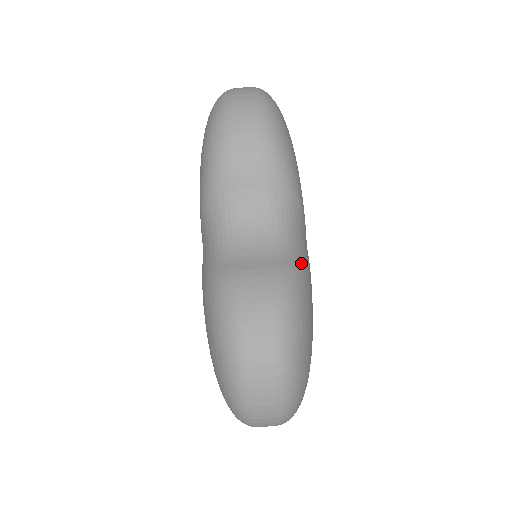
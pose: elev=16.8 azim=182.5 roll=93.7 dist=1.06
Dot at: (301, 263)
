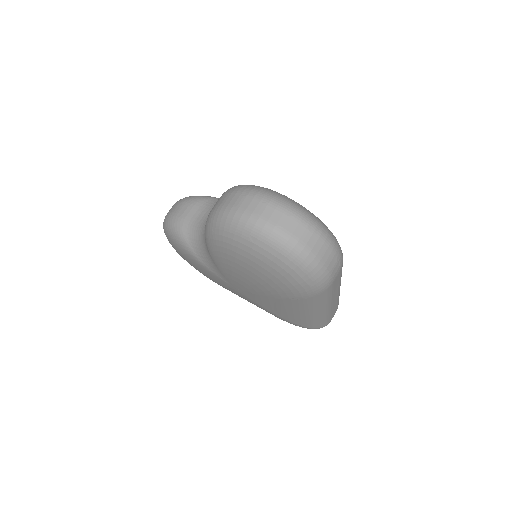
Dot at: occluded
